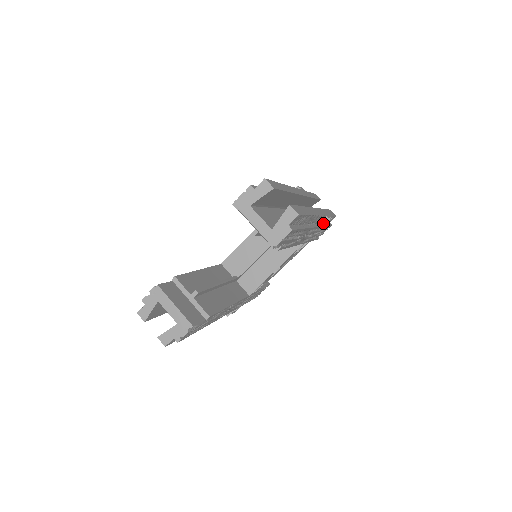
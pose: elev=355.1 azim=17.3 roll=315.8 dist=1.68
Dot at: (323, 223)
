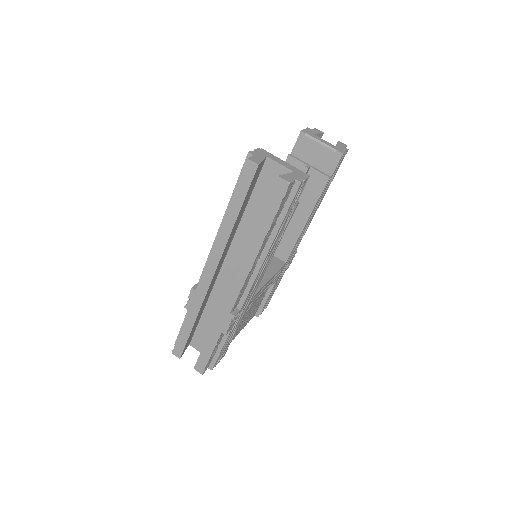
Dot at: occluded
